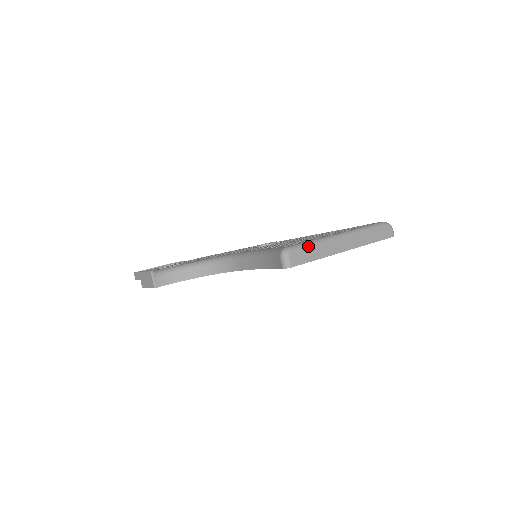
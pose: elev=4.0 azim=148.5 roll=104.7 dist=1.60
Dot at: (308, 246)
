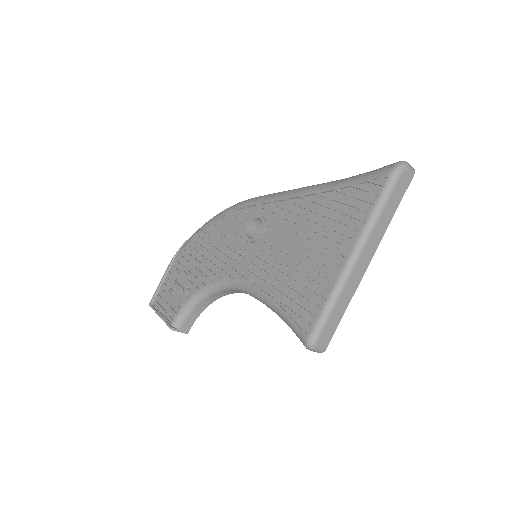
Dot at: (328, 316)
